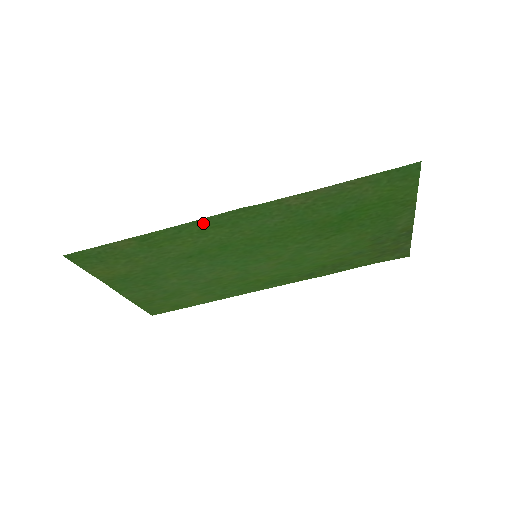
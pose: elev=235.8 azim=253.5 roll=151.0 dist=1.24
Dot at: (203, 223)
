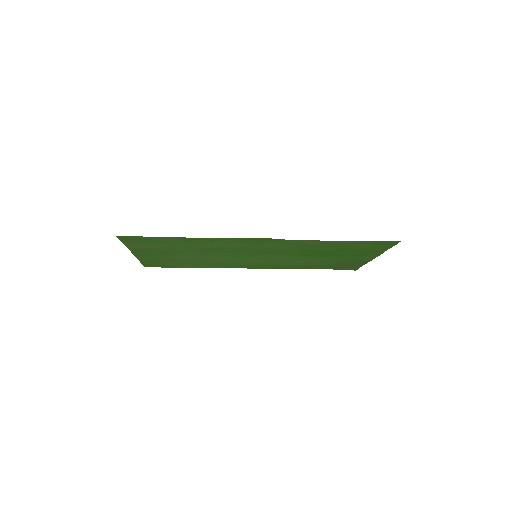
Dot at: (237, 239)
